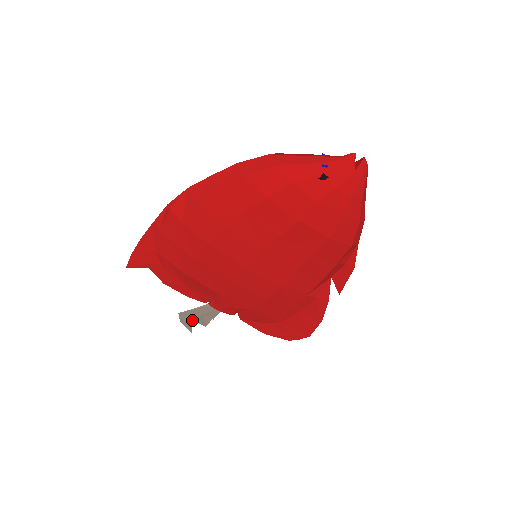
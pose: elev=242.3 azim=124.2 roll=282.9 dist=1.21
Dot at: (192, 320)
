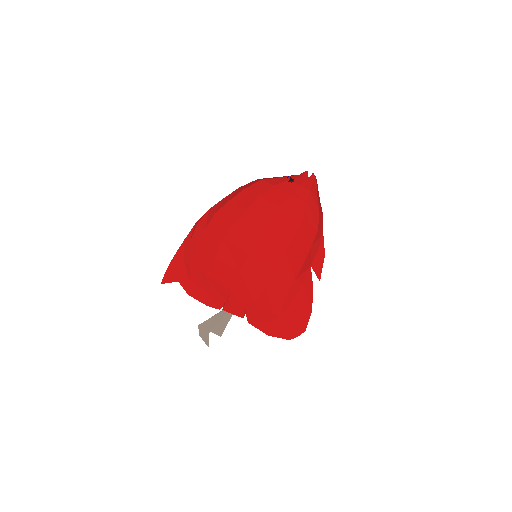
Dot at: (209, 331)
